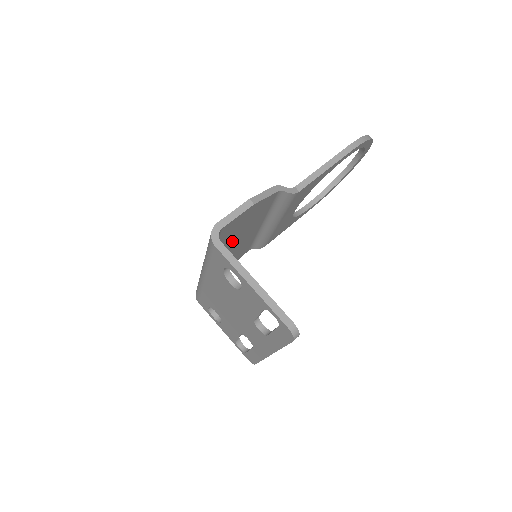
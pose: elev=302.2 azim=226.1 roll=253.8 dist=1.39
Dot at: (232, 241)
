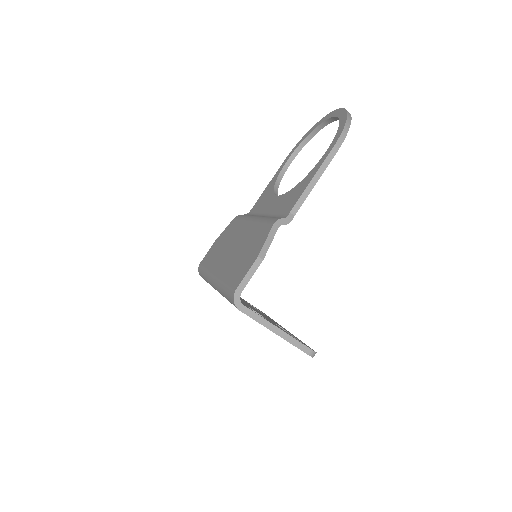
Dot at: occluded
